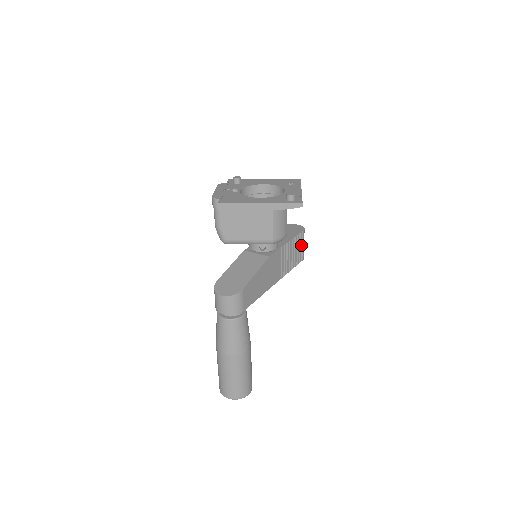
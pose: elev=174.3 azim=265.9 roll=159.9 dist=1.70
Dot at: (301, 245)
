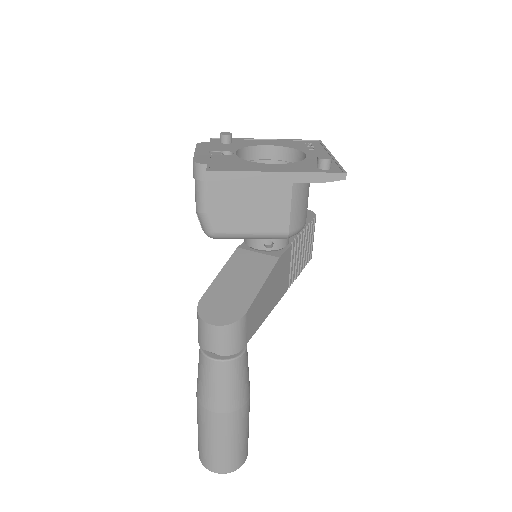
Dot at: (311, 238)
